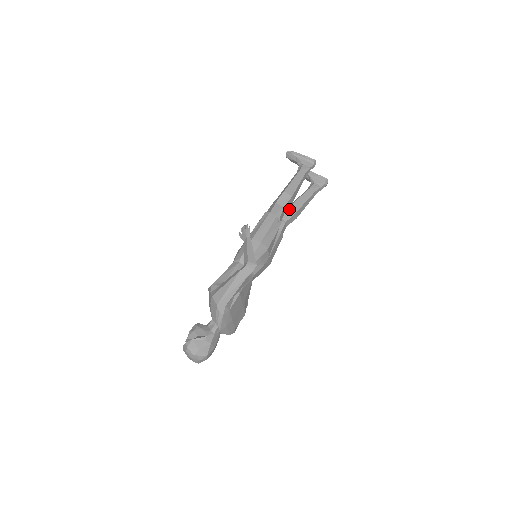
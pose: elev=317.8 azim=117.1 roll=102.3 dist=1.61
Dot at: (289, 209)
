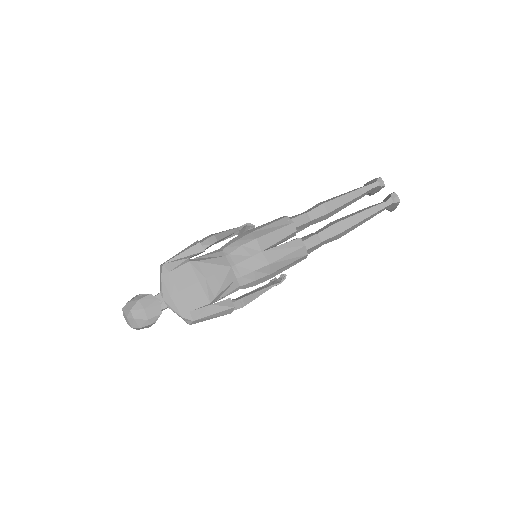
Dot at: (329, 224)
